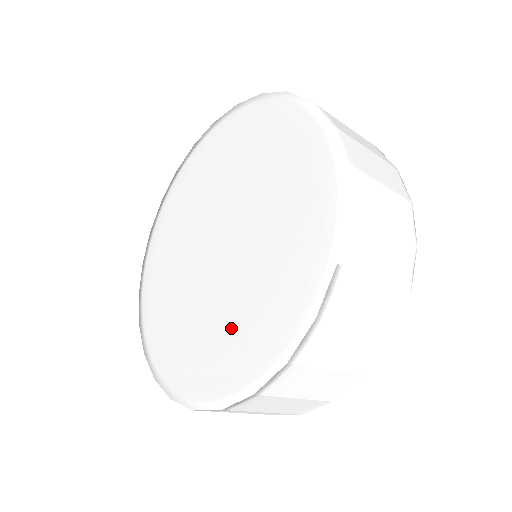
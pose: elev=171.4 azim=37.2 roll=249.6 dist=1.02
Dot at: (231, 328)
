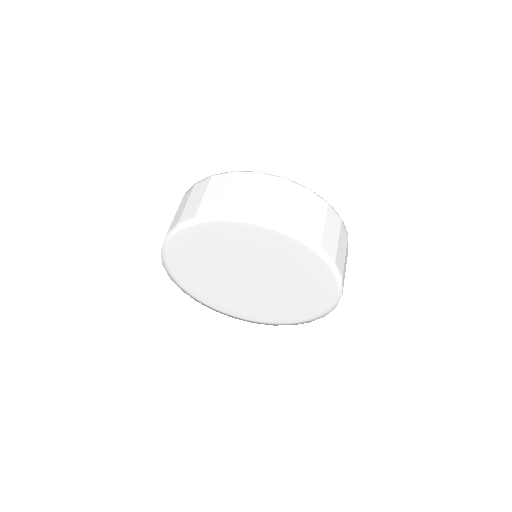
Dot at: (283, 307)
